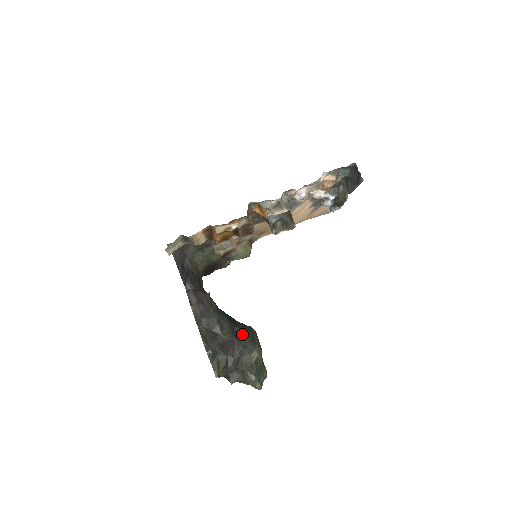
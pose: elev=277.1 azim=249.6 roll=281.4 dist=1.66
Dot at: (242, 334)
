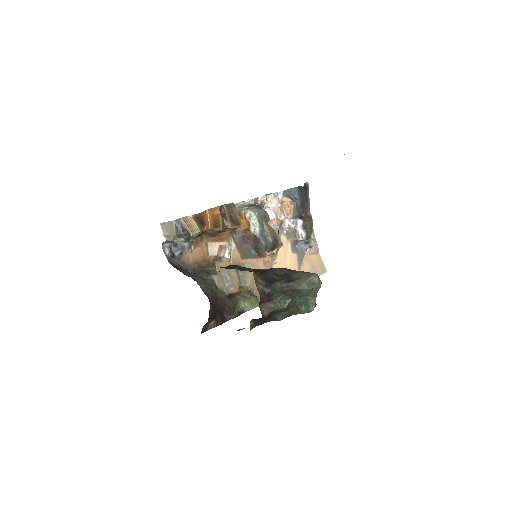
Dot at: occluded
